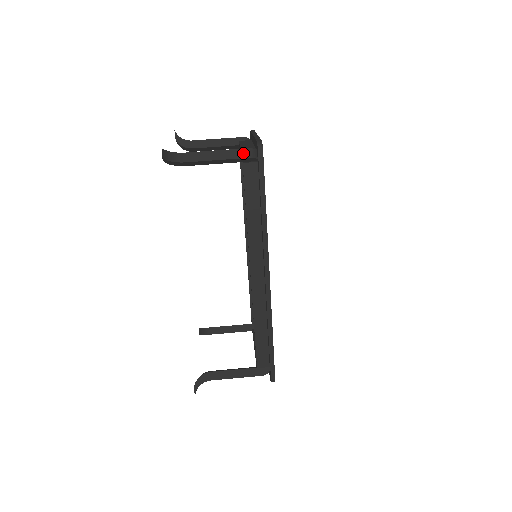
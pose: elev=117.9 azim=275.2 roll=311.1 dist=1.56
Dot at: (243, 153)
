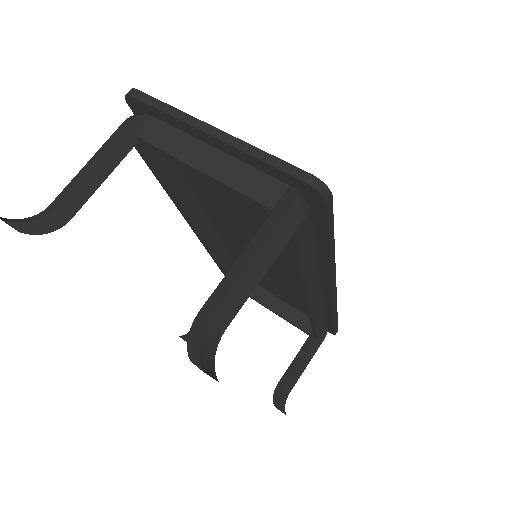
Dot at: (293, 220)
